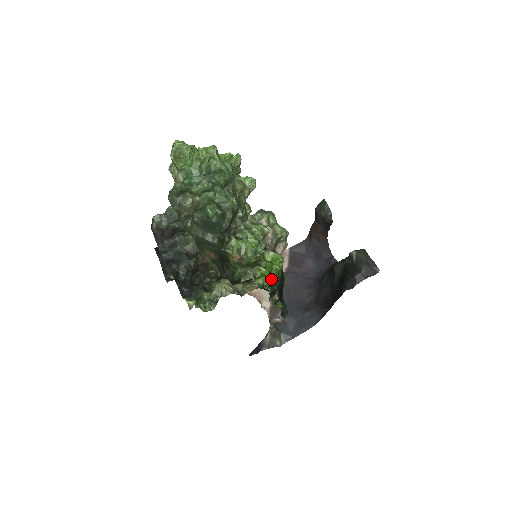
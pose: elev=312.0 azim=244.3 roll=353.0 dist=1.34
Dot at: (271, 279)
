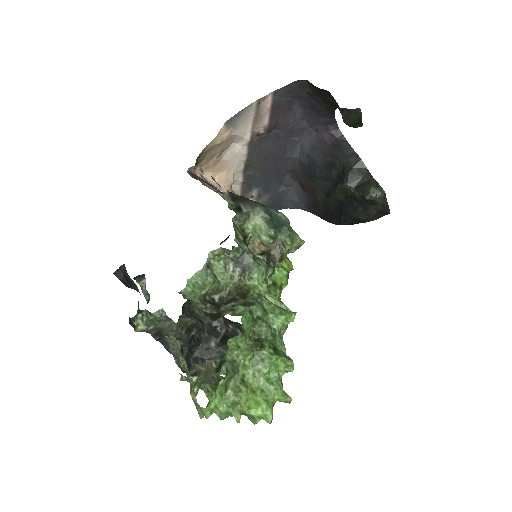
Dot at: occluded
